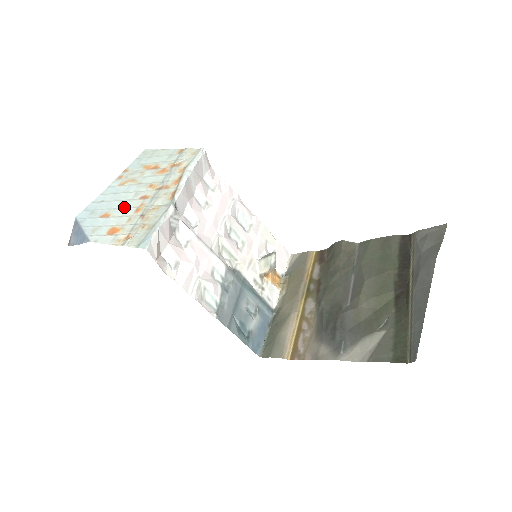
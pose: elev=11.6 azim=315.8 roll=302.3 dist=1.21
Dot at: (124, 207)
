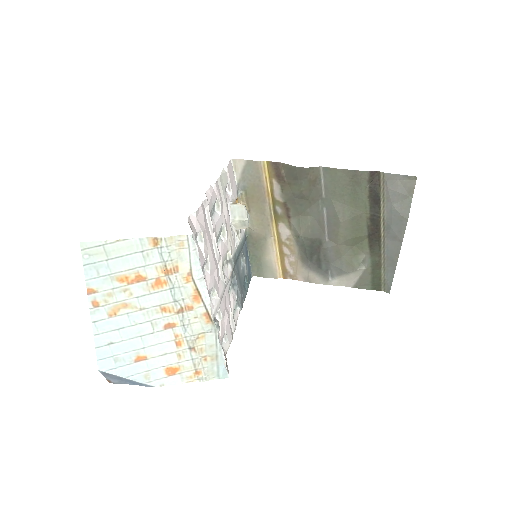
Dot at: (155, 344)
